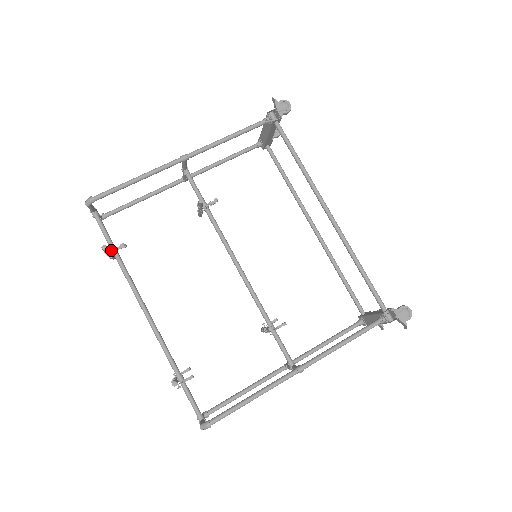
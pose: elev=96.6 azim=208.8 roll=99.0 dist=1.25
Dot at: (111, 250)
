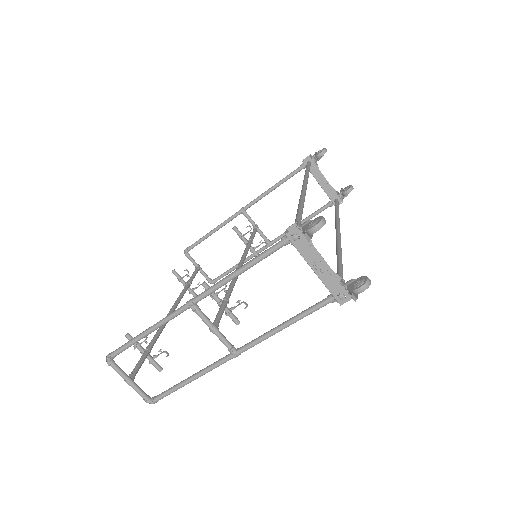
Dot at: (187, 282)
